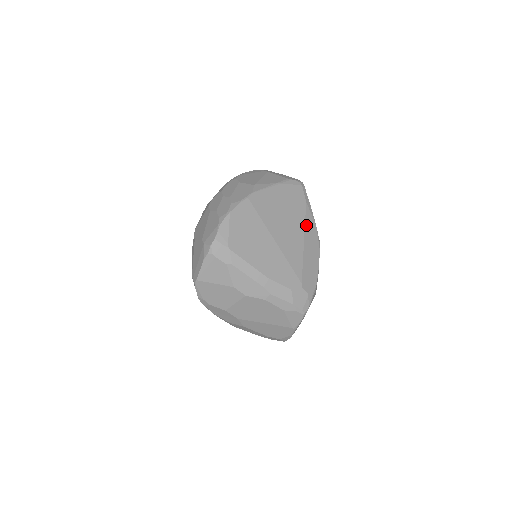
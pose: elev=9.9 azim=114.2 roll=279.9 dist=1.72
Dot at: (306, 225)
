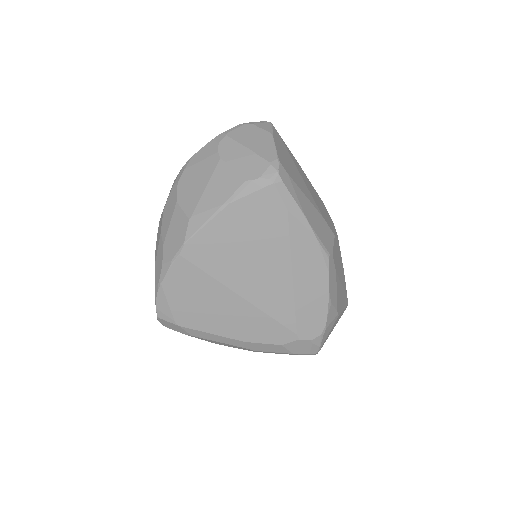
Dot at: (293, 249)
